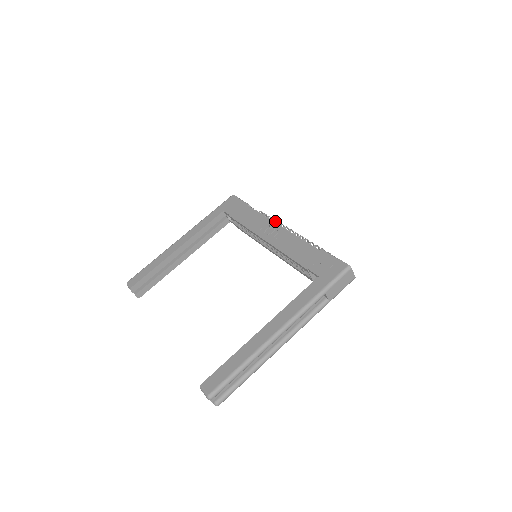
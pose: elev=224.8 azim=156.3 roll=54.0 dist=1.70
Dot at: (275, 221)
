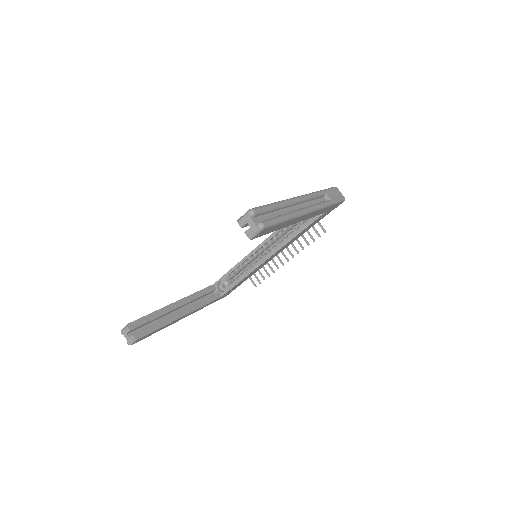
Dot at: (264, 267)
